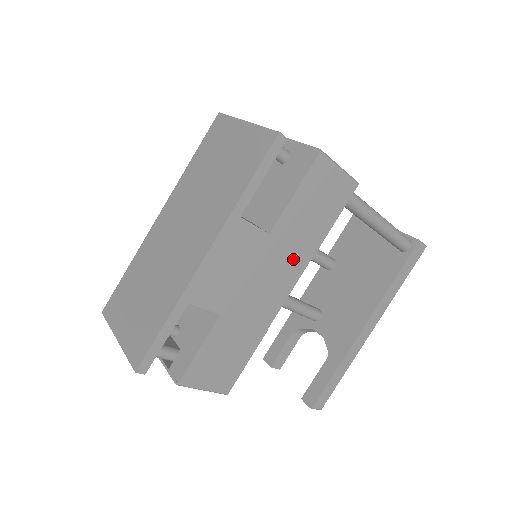
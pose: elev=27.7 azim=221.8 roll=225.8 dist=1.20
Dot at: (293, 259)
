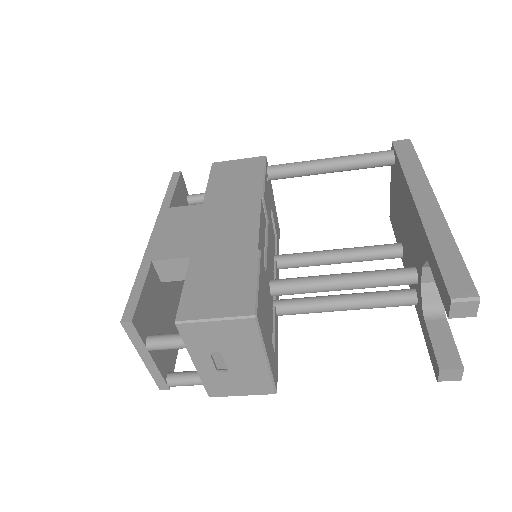
Dot at: (241, 205)
